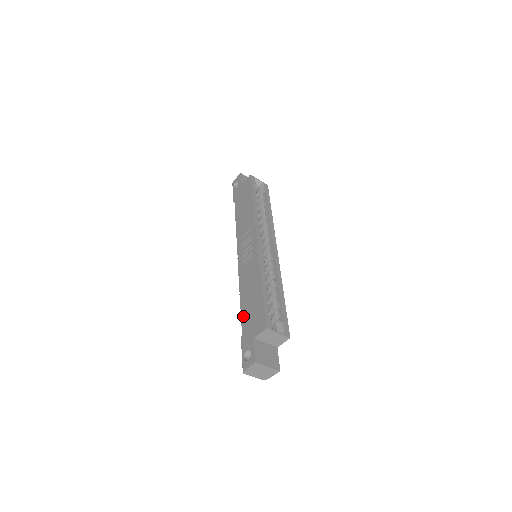
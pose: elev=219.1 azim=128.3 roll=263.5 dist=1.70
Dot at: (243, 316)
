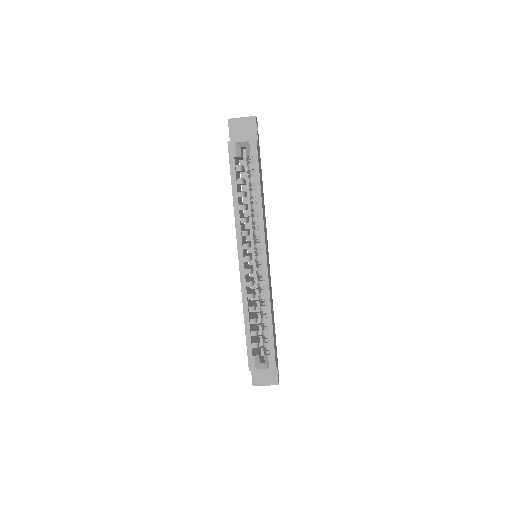
Dot at: occluded
